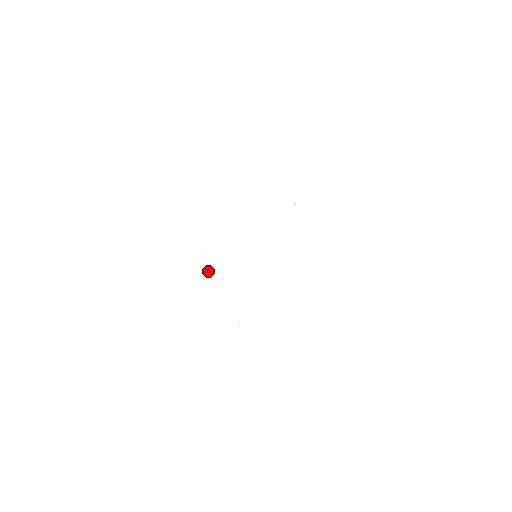
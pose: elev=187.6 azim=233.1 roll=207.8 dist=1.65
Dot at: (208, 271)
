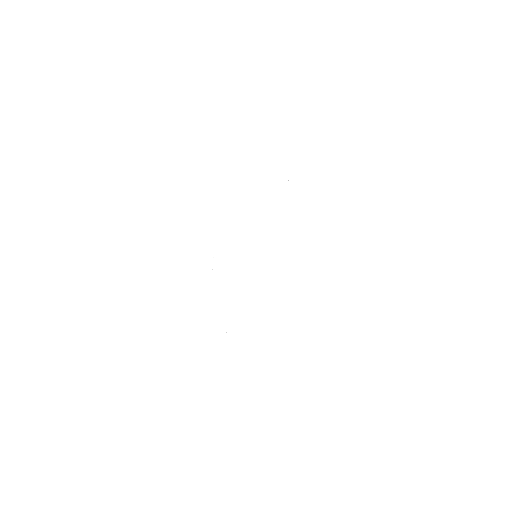
Dot at: occluded
